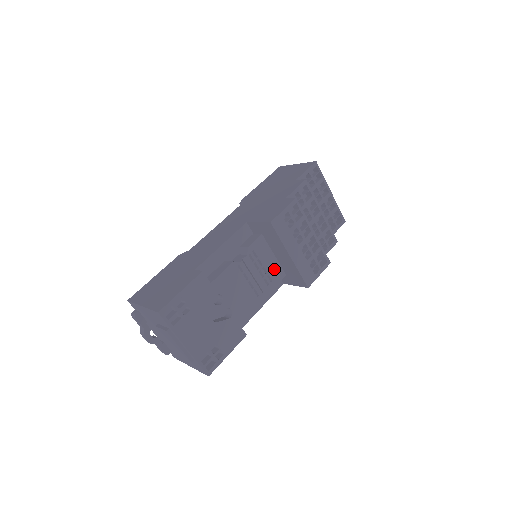
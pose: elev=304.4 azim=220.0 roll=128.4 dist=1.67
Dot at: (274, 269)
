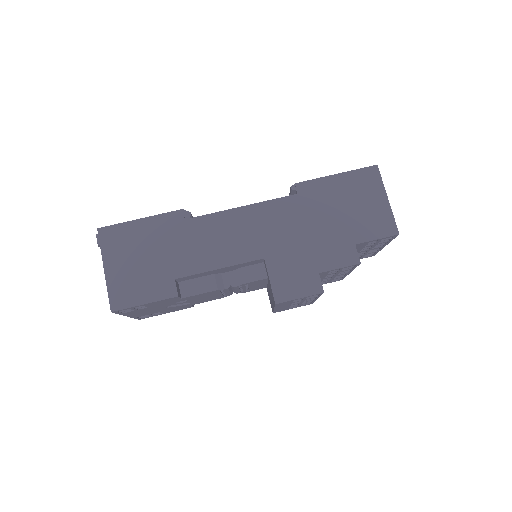
Dot at: (258, 287)
